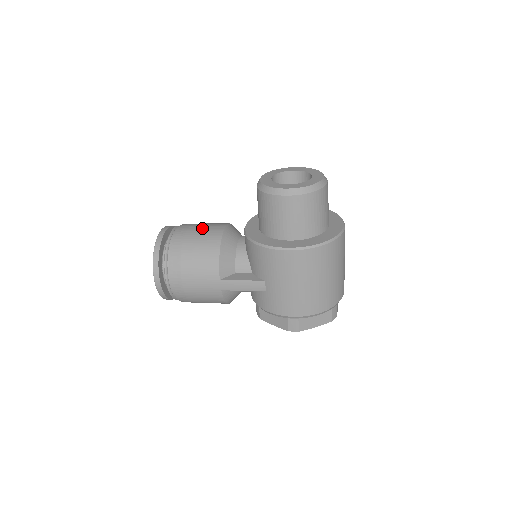
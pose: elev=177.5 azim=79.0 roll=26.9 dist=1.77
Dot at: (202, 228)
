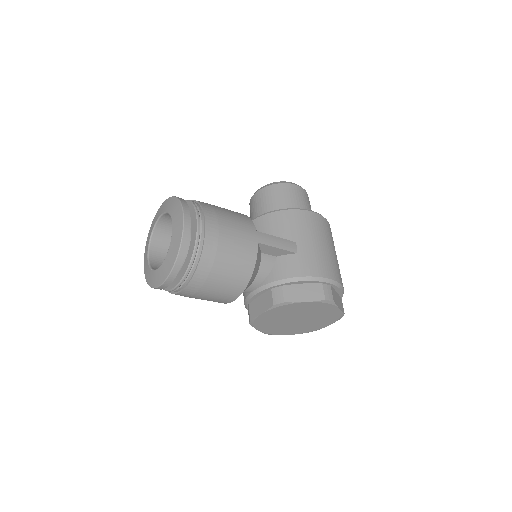
Dot at: occluded
